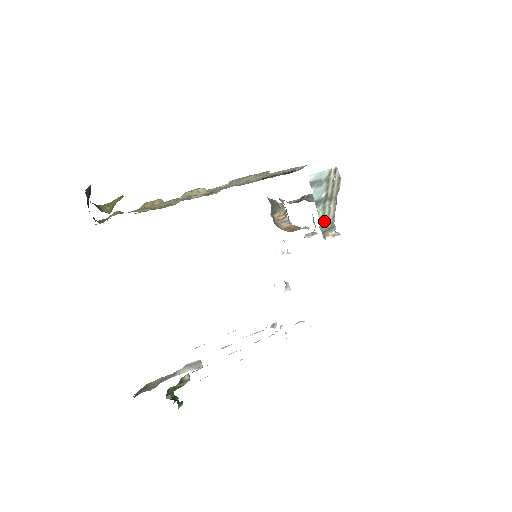
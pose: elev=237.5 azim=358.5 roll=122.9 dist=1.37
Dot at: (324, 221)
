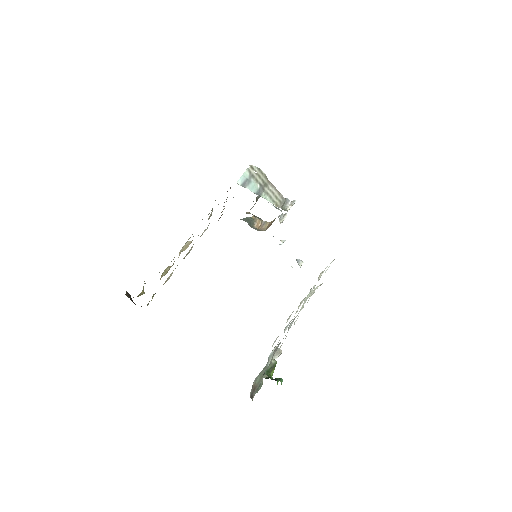
Dot at: (275, 201)
